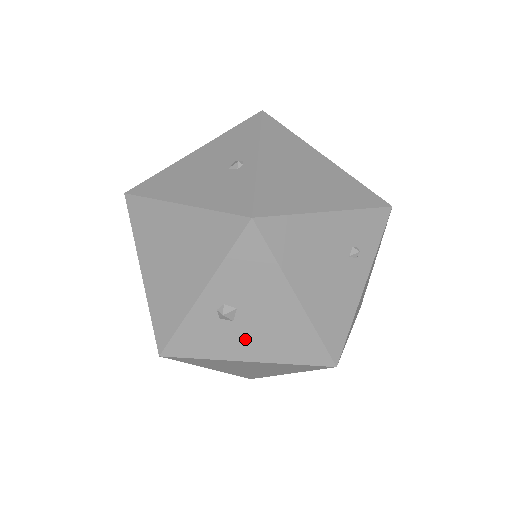
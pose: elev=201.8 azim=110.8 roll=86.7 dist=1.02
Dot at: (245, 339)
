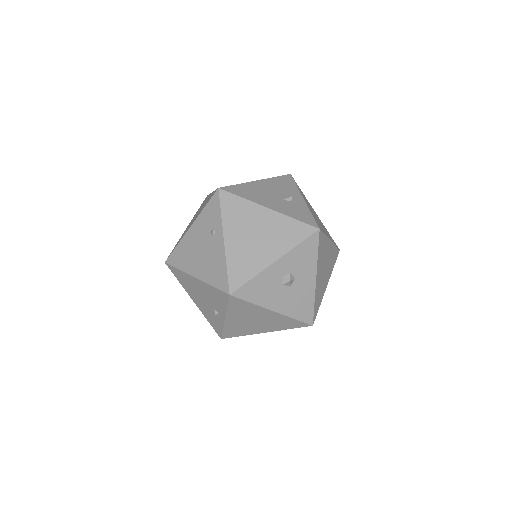
Dot at: occluded
